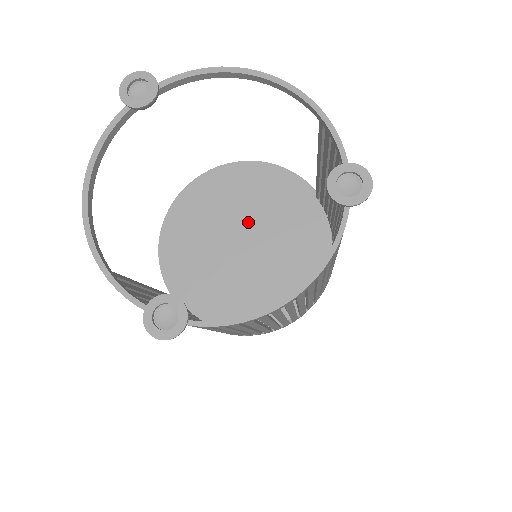
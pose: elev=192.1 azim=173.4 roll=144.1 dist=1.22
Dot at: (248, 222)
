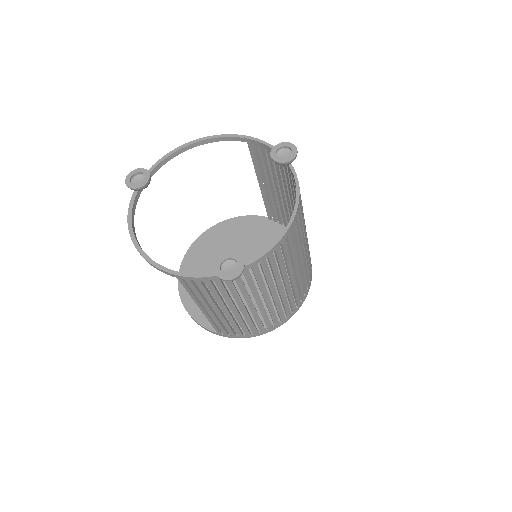
Dot at: occluded
